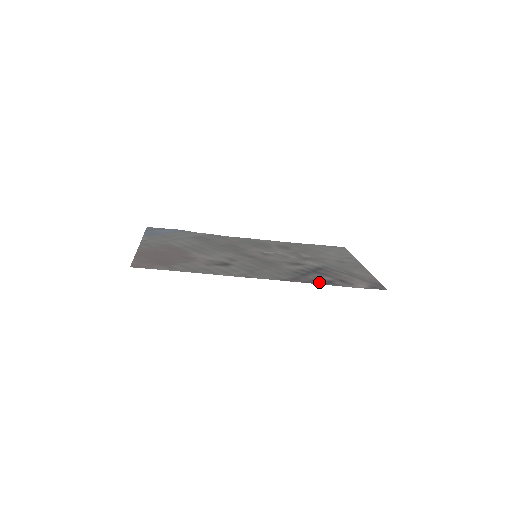
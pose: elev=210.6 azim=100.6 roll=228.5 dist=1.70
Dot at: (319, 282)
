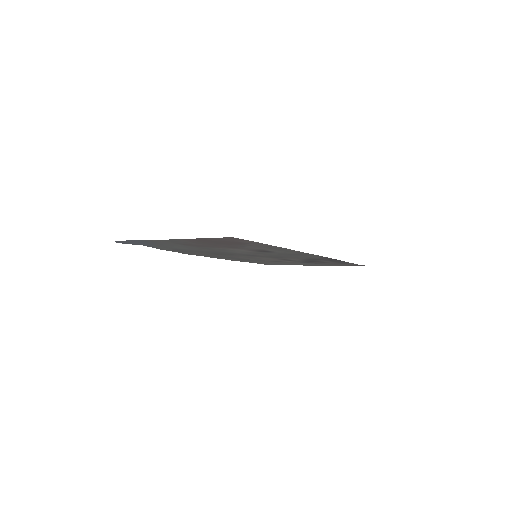
Dot at: (337, 260)
